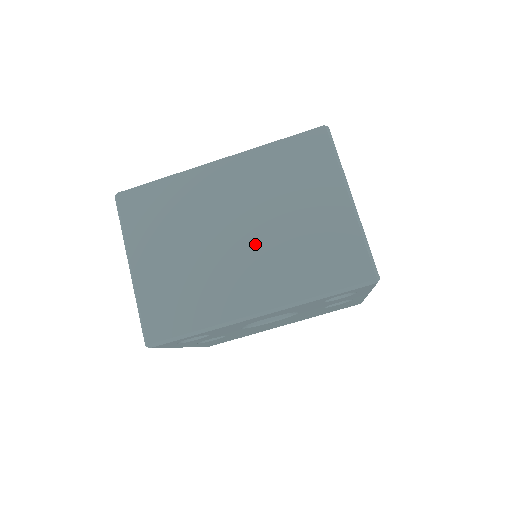
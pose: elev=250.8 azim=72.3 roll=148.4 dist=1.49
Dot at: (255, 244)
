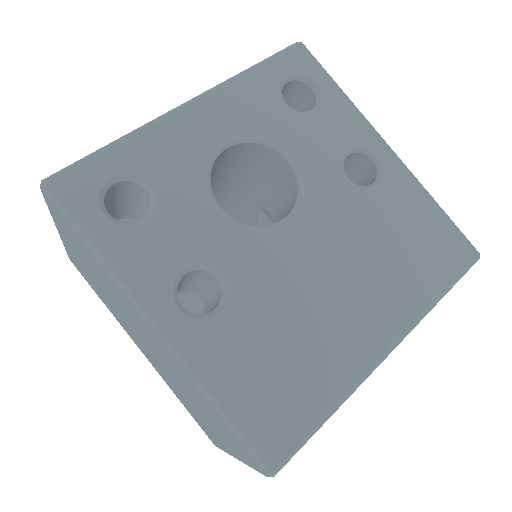
Dot at: occluded
